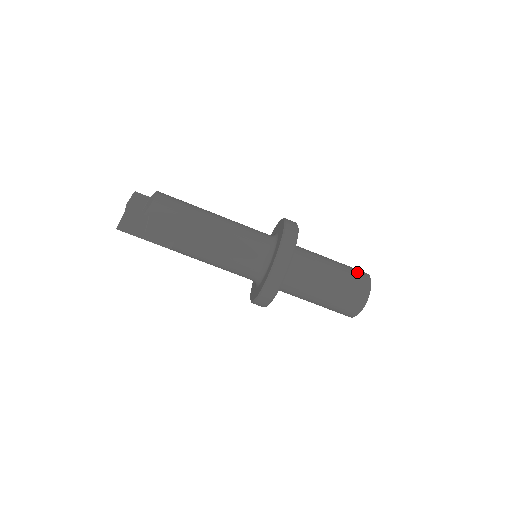
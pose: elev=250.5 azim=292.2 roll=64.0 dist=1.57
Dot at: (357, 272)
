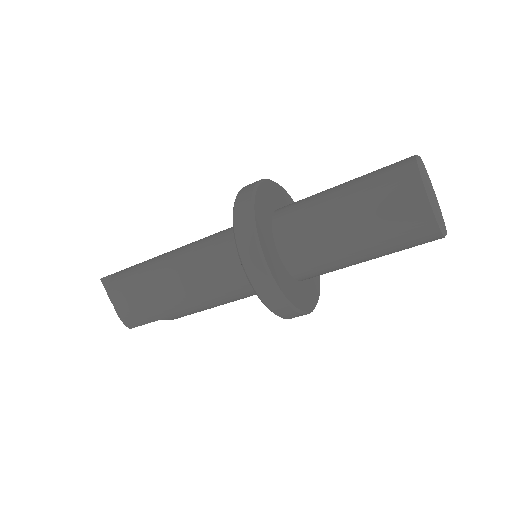
Dot at: (397, 202)
